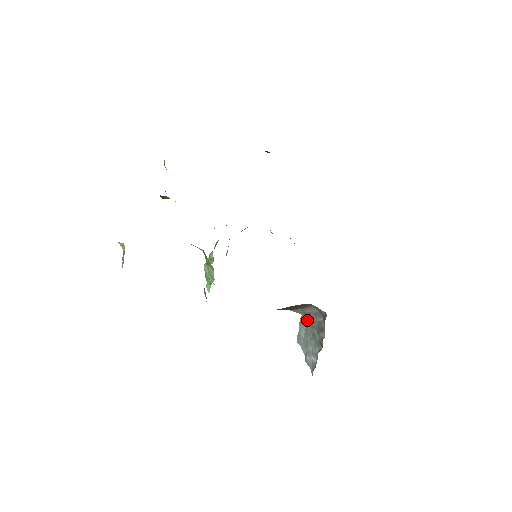
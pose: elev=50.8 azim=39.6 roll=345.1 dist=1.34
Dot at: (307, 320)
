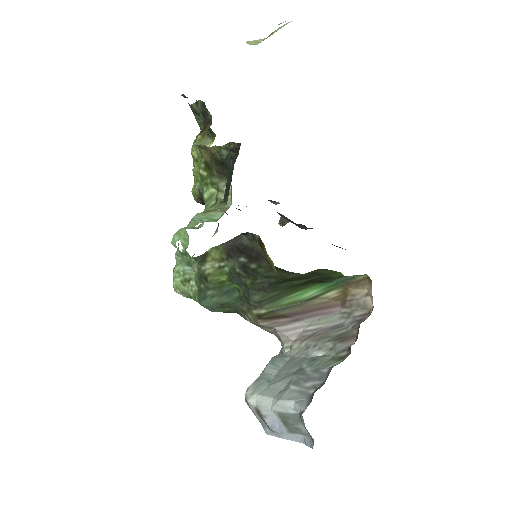
Dot at: (294, 352)
